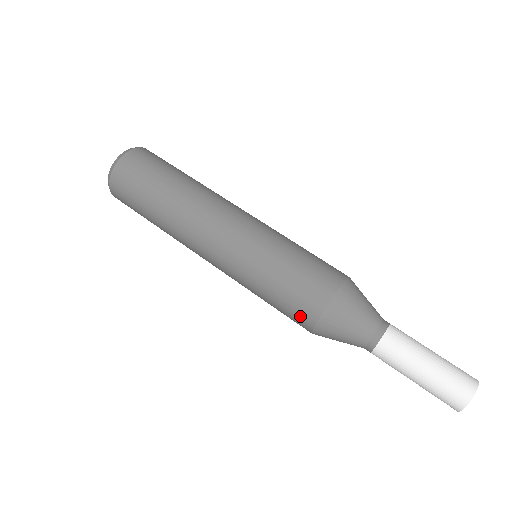
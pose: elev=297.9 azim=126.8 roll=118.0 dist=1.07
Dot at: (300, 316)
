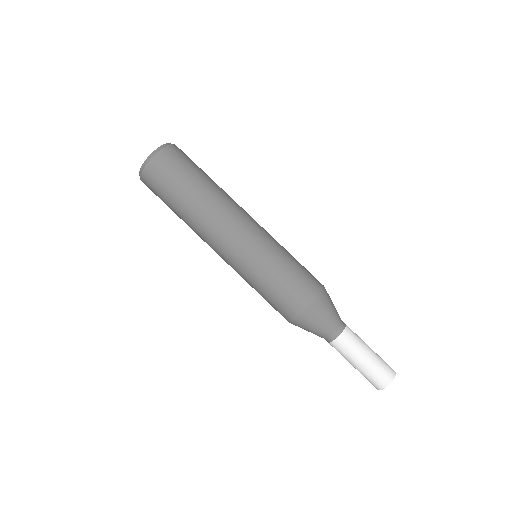
Dot at: (281, 314)
